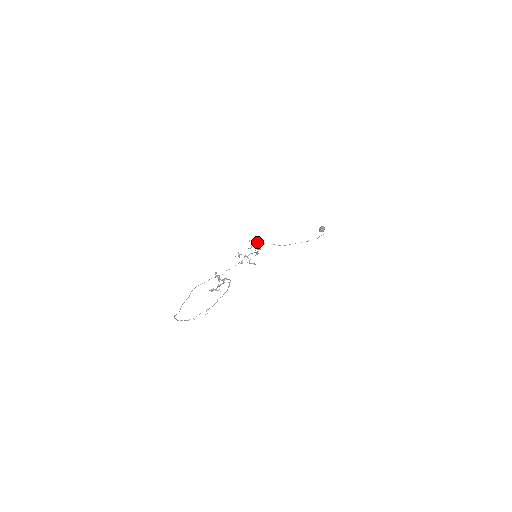
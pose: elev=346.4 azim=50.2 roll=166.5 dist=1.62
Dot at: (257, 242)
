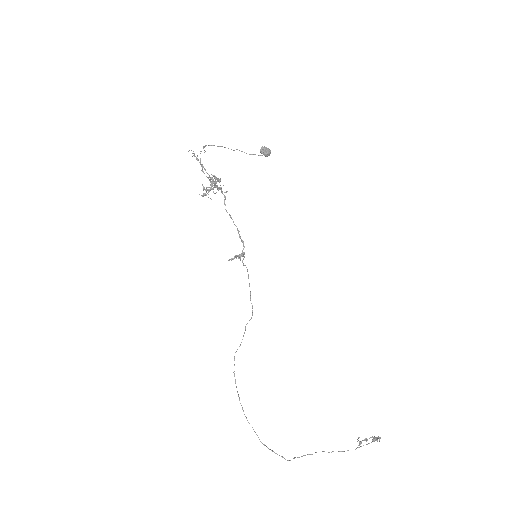
Dot at: (219, 181)
